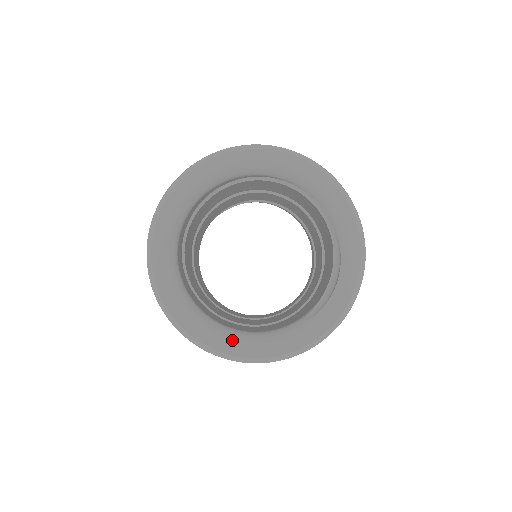
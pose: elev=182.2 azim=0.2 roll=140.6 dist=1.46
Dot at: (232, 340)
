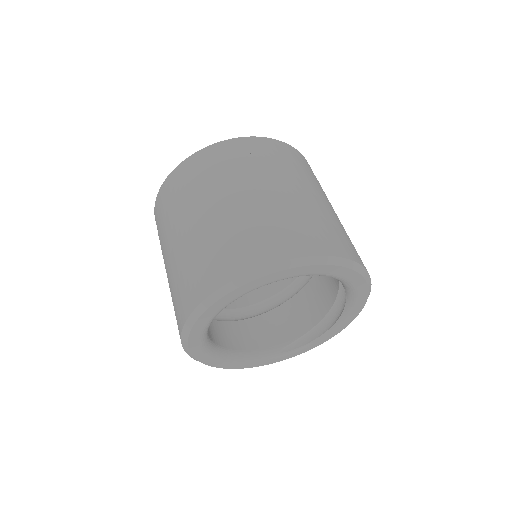
Dot at: (224, 361)
